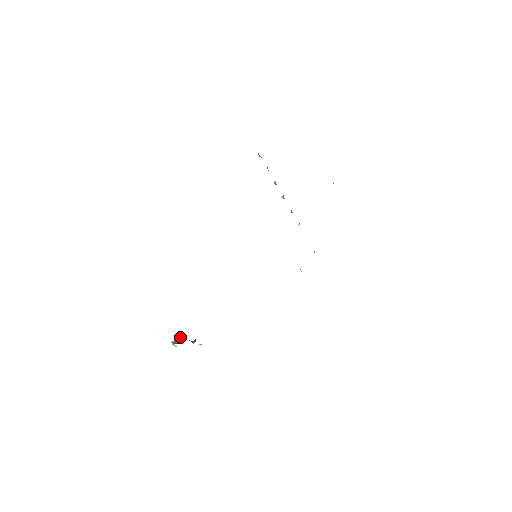
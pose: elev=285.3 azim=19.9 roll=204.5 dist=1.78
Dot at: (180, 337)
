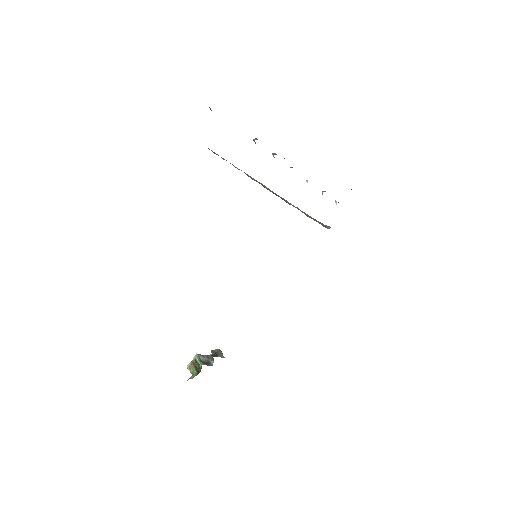
Dot at: (194, 361)
